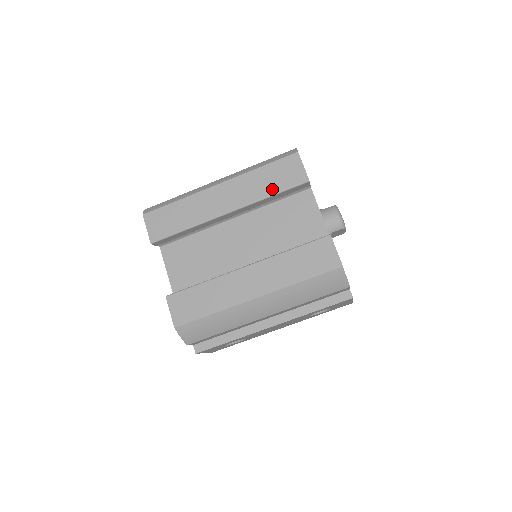
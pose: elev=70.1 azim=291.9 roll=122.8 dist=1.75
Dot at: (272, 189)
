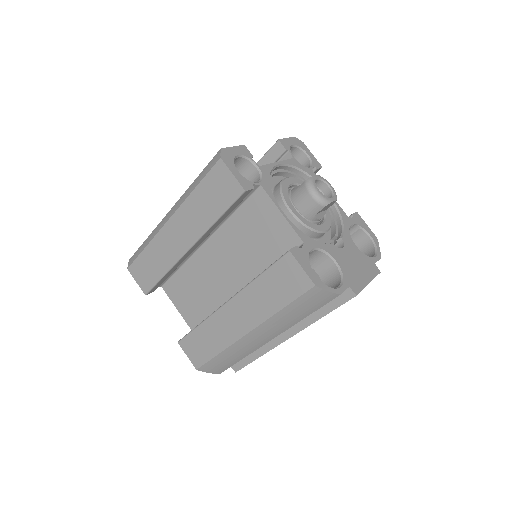
Dot at: (214, 212)
